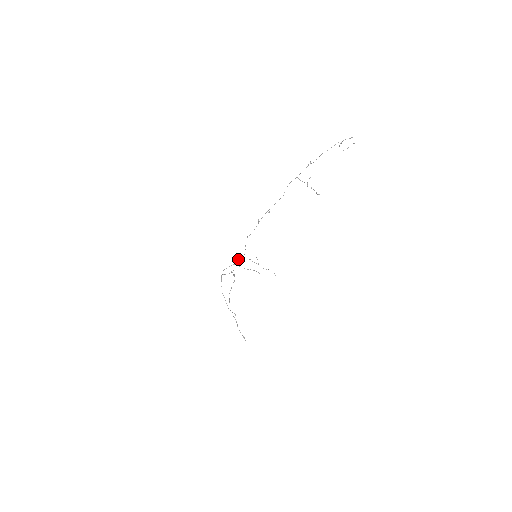
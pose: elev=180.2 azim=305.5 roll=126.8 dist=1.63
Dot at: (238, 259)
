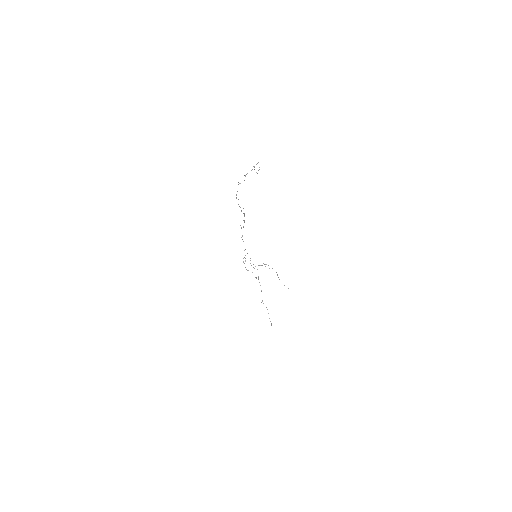
Dot at: occluded
